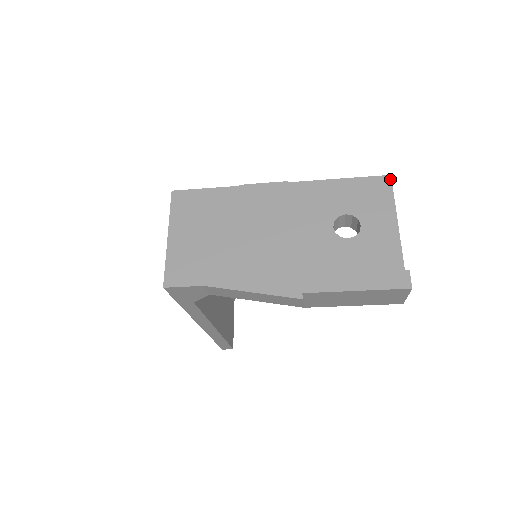
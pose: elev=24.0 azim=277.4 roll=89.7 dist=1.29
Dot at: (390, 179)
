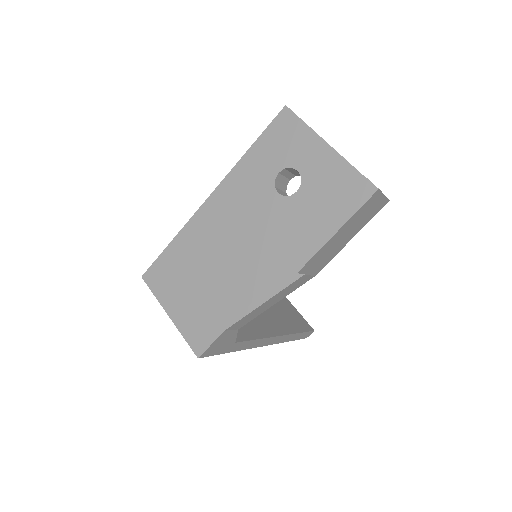
Dot at: (288, 109)
